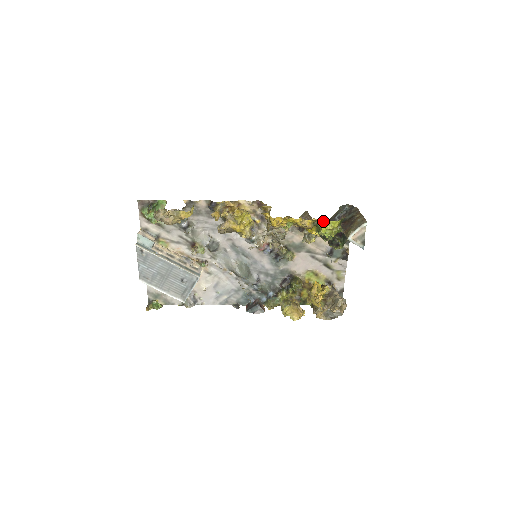
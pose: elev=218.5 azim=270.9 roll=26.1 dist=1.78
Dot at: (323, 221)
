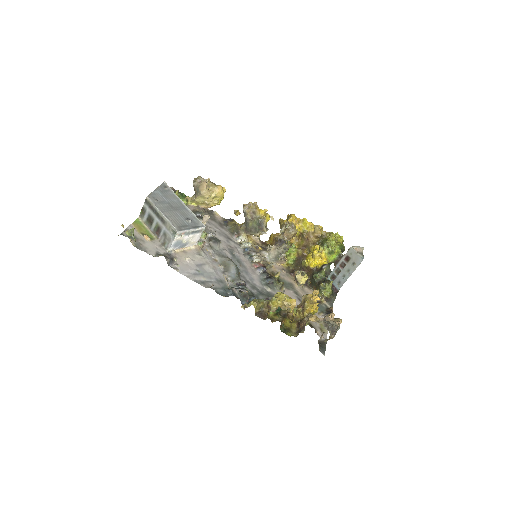
Dot at: (331, 233)
